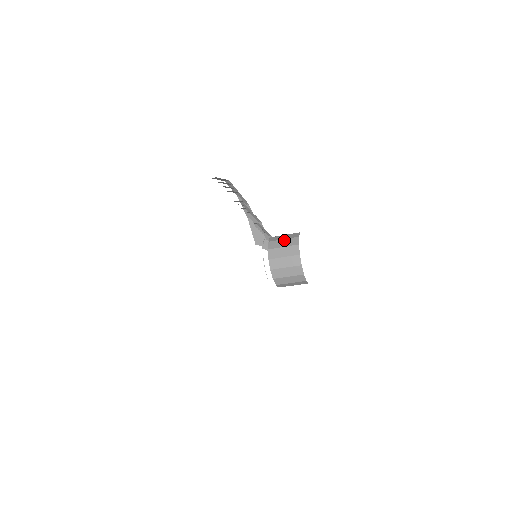
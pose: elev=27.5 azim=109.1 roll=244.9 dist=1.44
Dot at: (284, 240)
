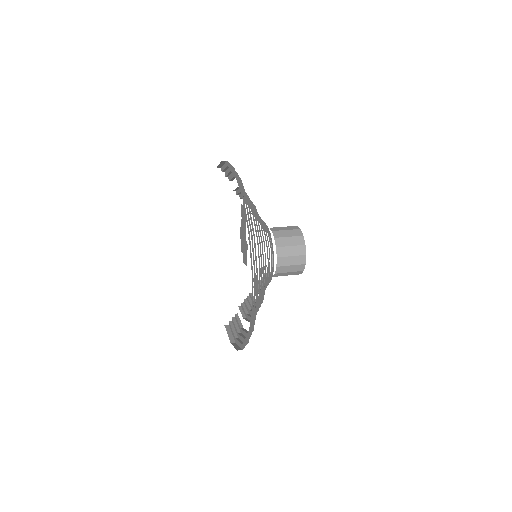
Dot at: (292, 258)
